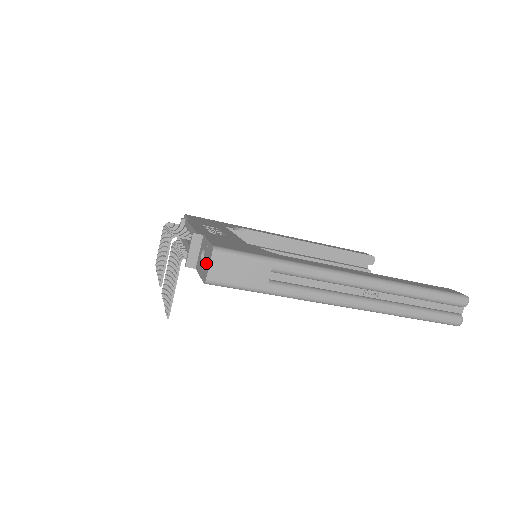
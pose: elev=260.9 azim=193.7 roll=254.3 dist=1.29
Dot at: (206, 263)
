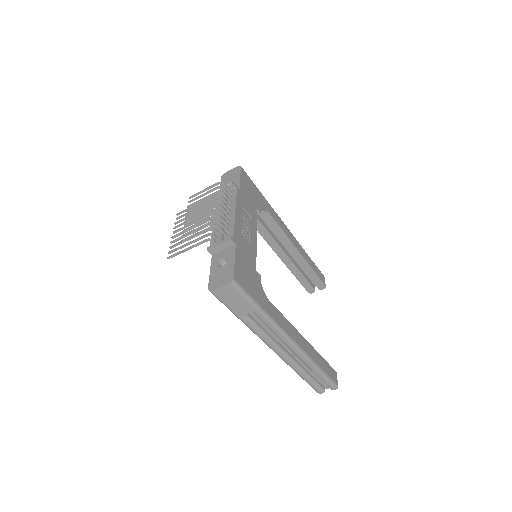
Dot at: (220, 278)
